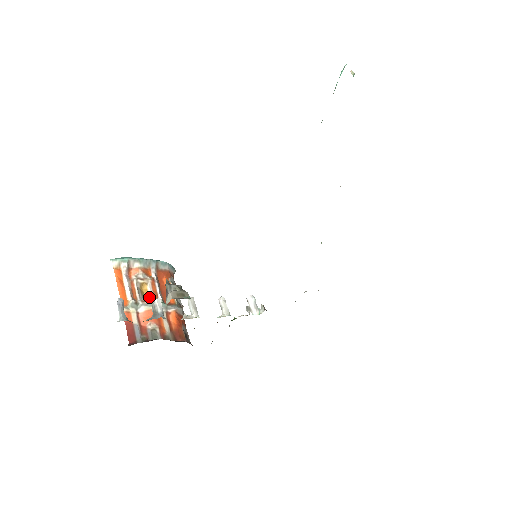
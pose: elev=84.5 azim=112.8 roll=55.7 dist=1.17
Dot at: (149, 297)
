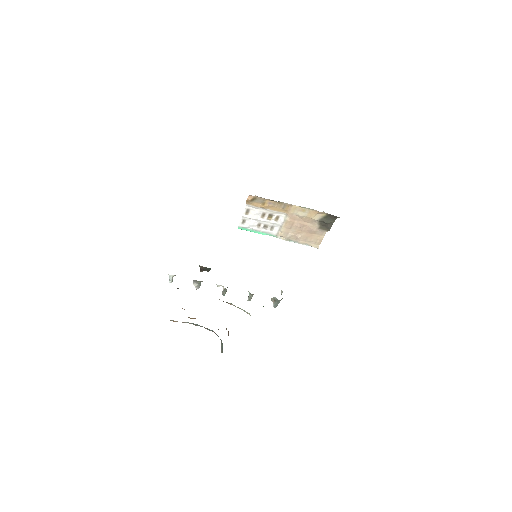
Dot at: occluded
